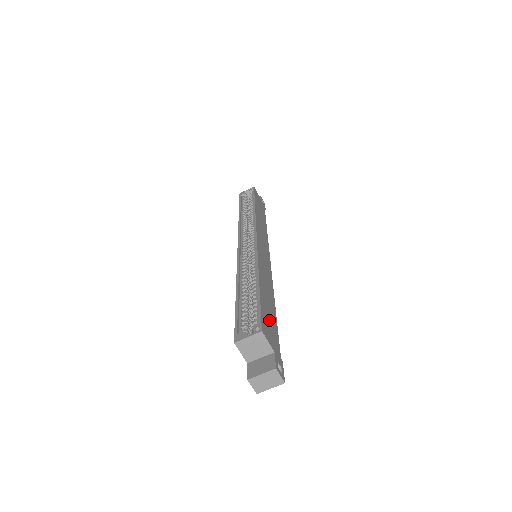
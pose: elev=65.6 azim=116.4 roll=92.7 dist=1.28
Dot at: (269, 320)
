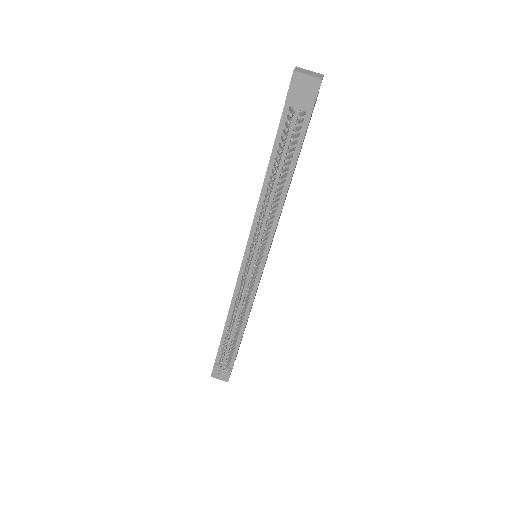
Dot at: occluded
